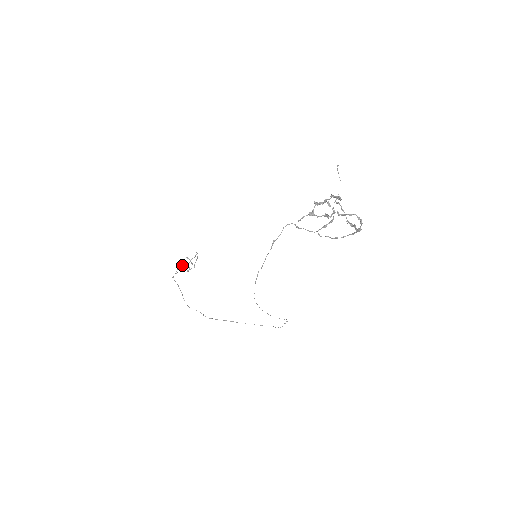
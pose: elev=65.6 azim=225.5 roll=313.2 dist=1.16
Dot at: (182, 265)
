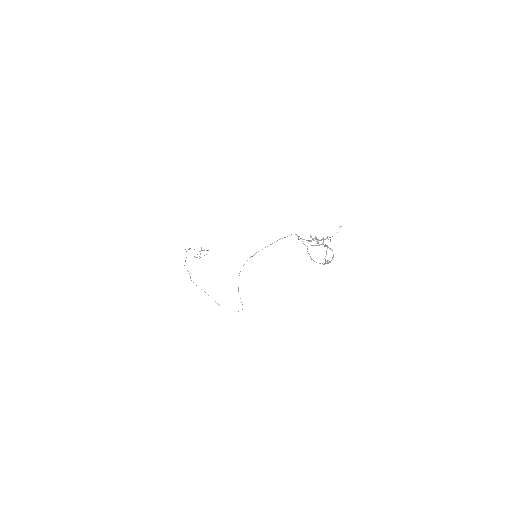
Dot at: occluded
